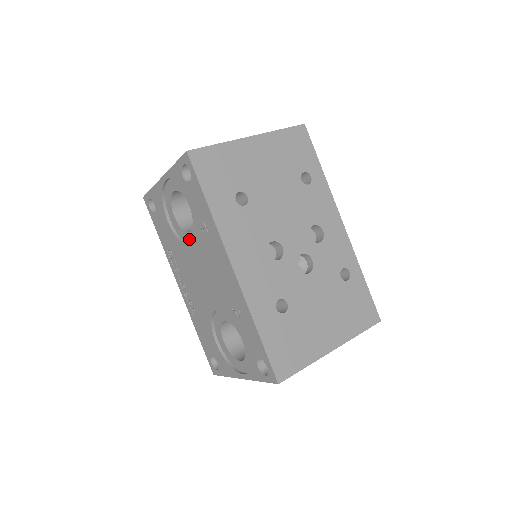
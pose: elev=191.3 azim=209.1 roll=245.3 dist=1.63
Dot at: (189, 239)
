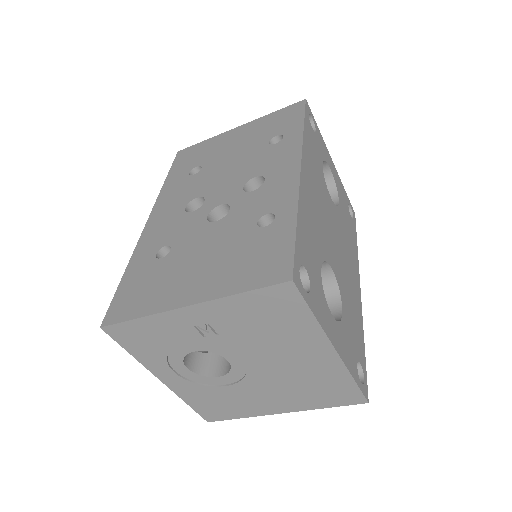
Dot at: occluded
